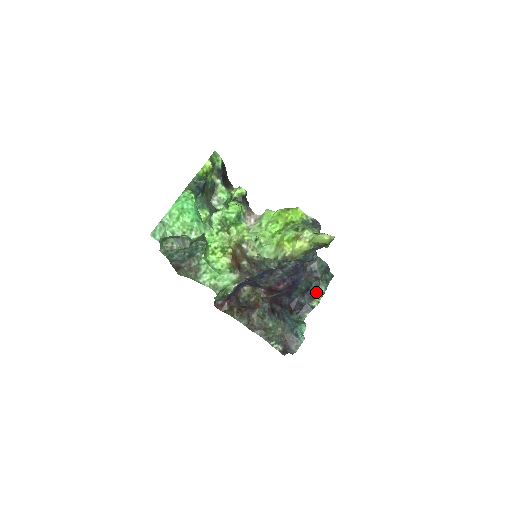
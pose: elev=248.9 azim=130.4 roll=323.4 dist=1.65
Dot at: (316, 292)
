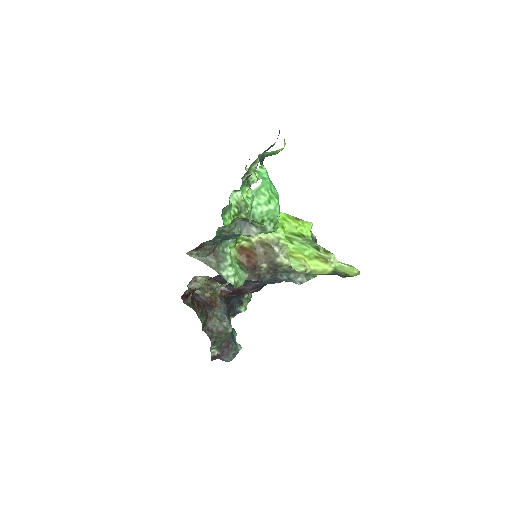
Dot at: (245, 297)
